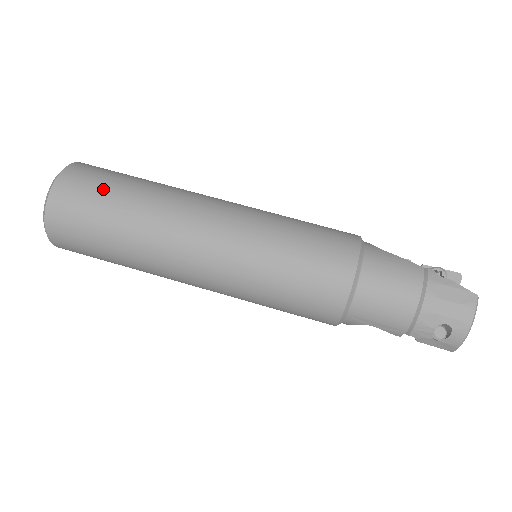
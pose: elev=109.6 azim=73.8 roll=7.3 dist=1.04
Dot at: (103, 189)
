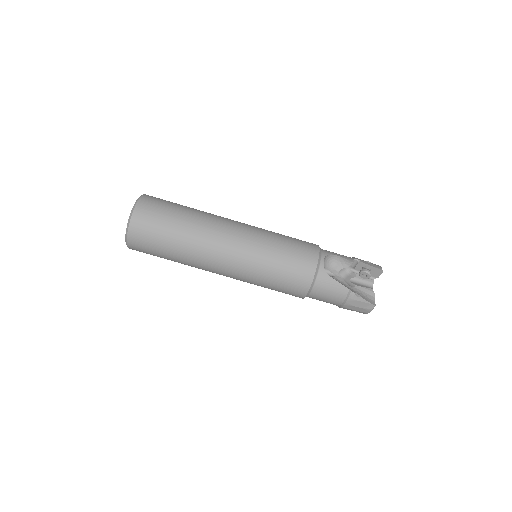
Dot at: (157, 243)
